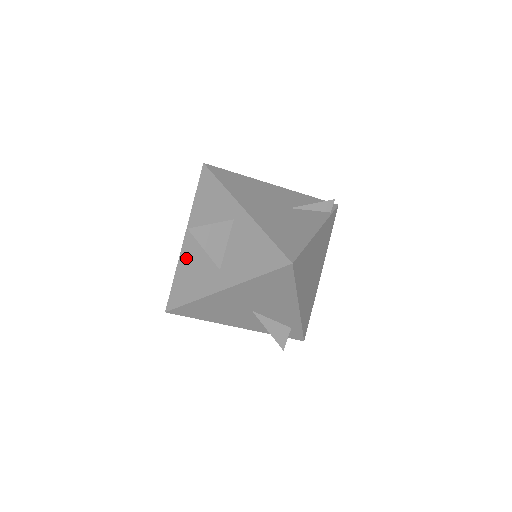
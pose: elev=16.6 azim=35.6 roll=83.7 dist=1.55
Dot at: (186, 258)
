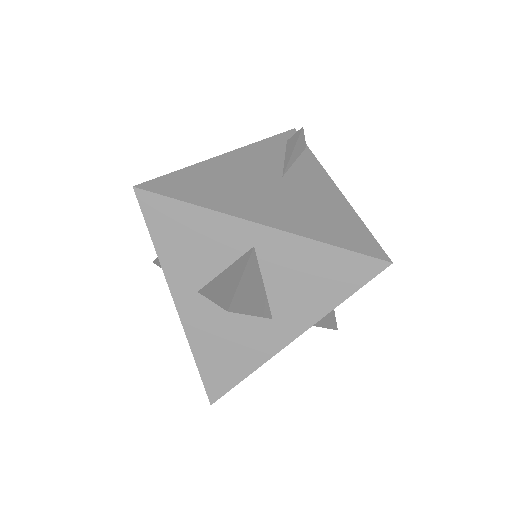
Dot at: (199, 329)
